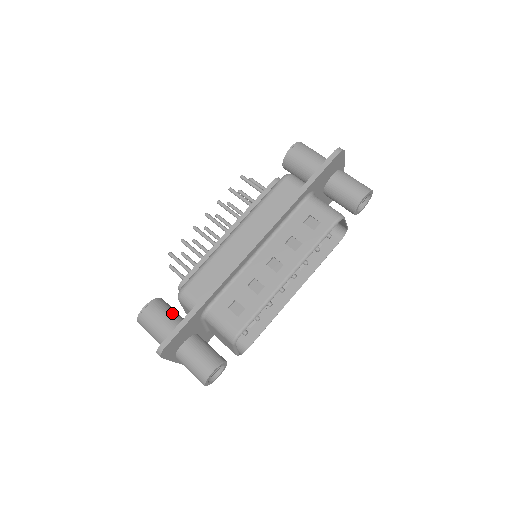
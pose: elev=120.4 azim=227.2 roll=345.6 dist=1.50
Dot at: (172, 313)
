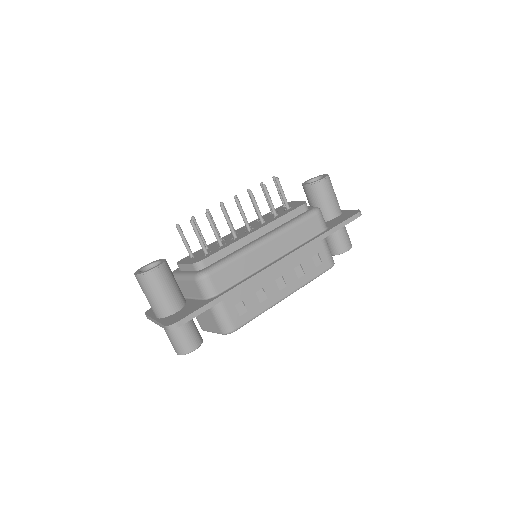
Dot at: (175, 282)
